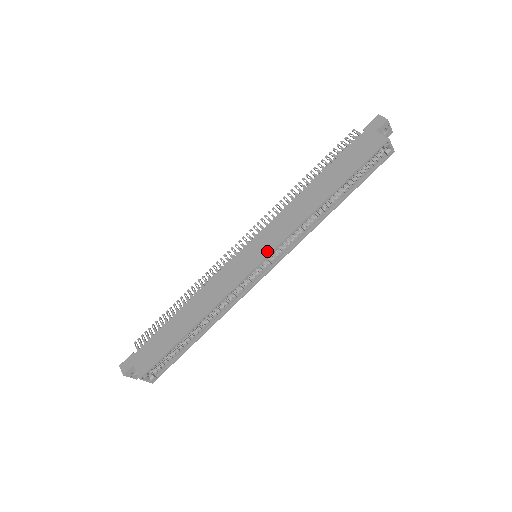
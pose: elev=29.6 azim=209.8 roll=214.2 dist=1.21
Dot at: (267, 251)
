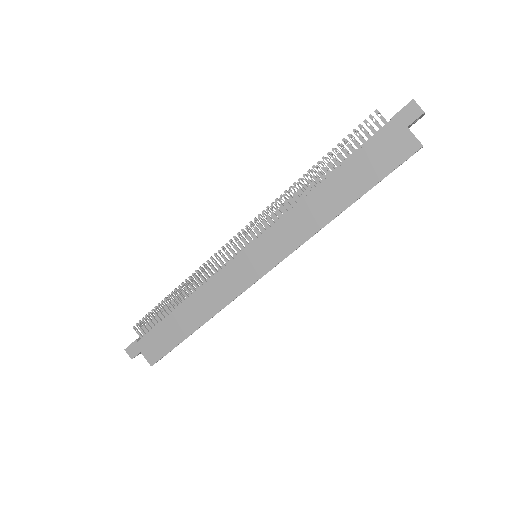
Dot at: (272, 262)
